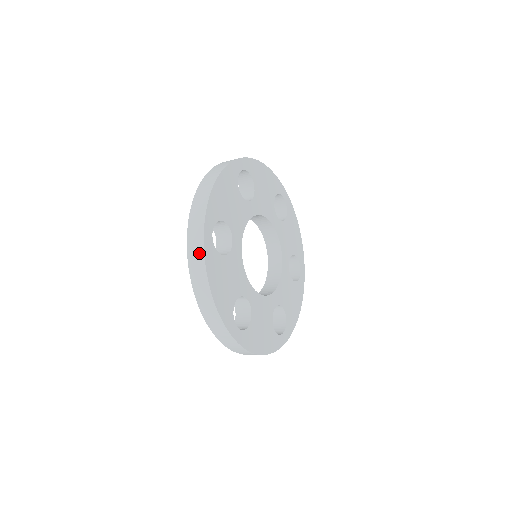
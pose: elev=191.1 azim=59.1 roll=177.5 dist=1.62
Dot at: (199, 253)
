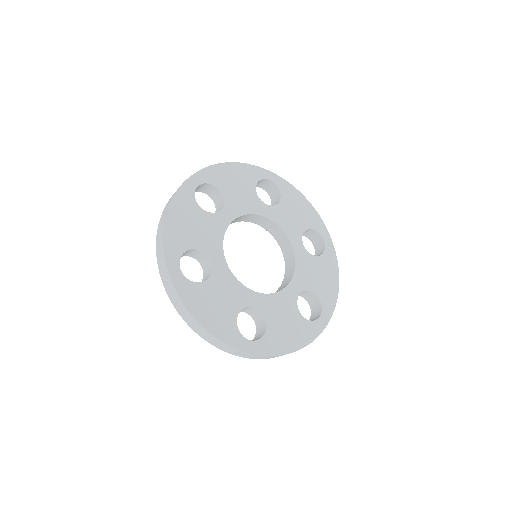
Dot at: occluded
